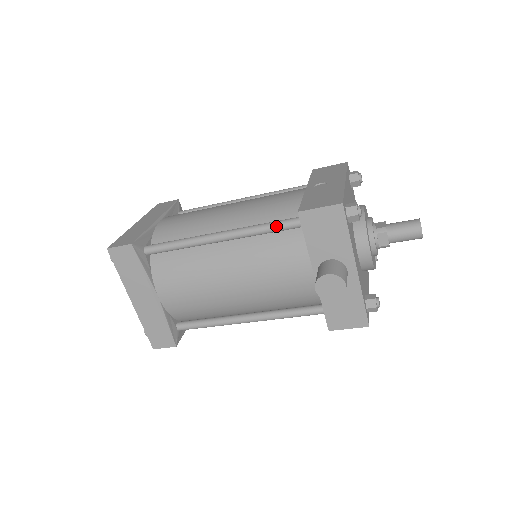
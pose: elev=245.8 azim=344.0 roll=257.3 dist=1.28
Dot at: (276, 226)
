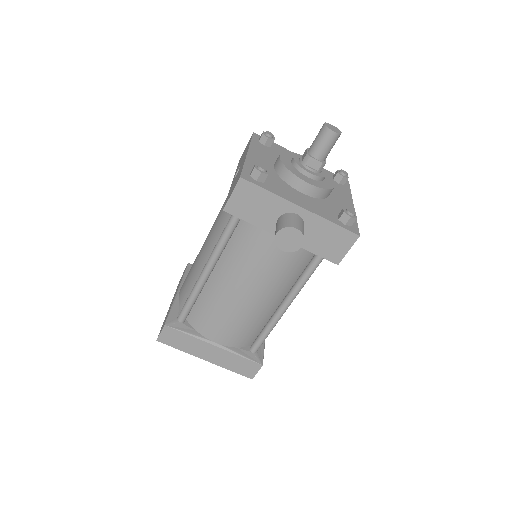
Dot at: (227, 231)
